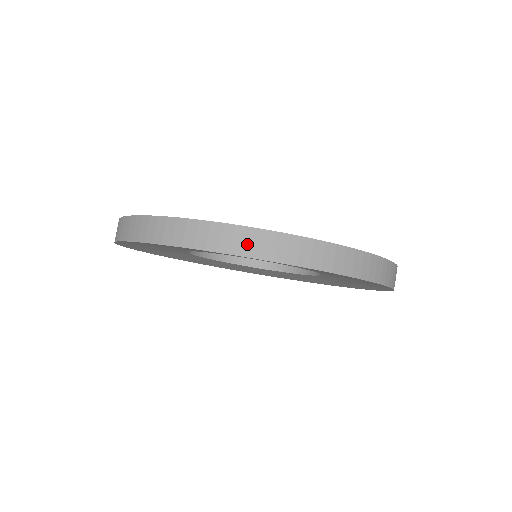
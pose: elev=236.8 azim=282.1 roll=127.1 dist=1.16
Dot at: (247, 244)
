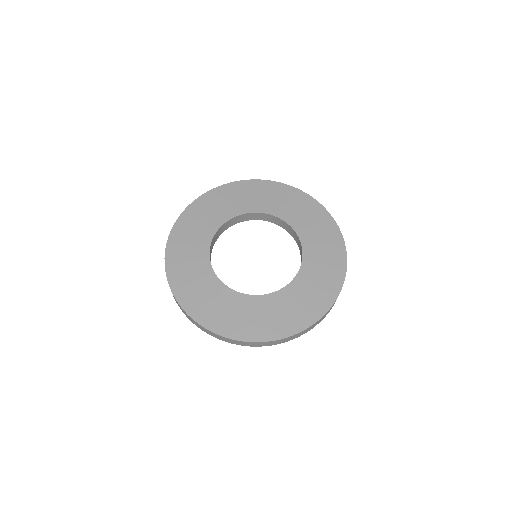
Dot at: (239, 343)
